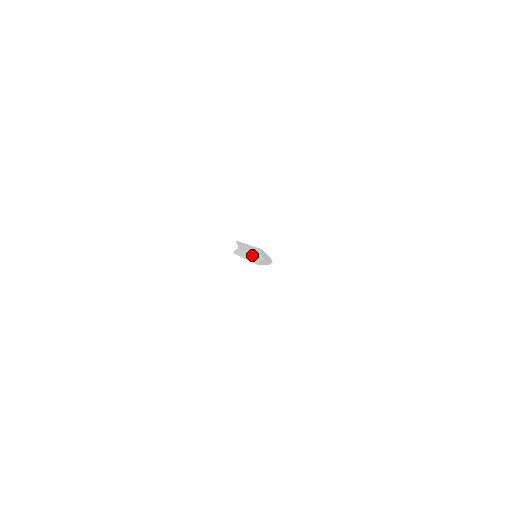
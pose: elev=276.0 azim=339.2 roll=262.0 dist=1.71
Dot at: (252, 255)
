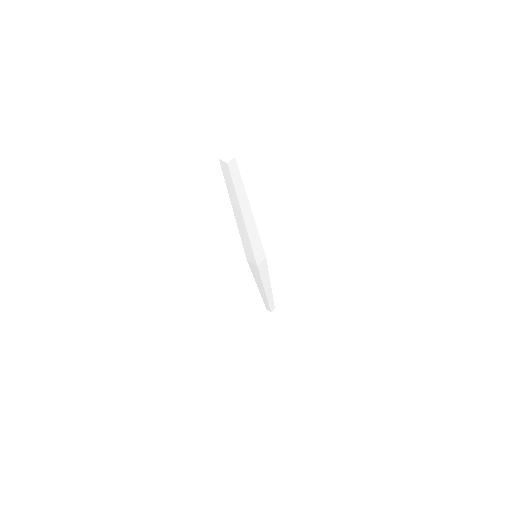
Dot at: (252, 220)
